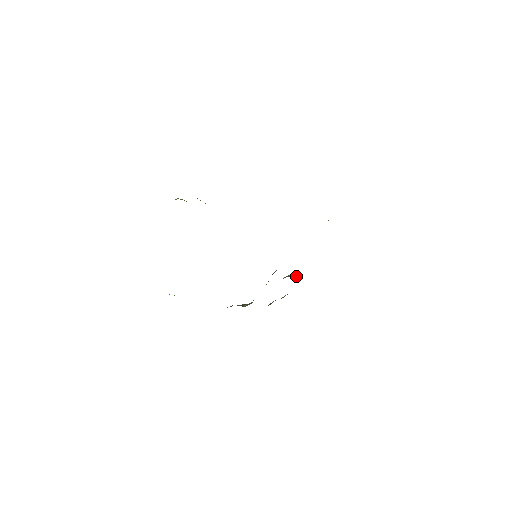
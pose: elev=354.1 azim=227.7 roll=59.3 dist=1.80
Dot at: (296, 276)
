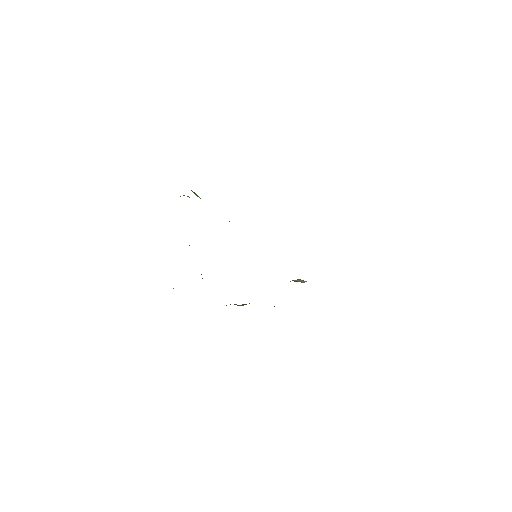
Dot at: (302, 281)
